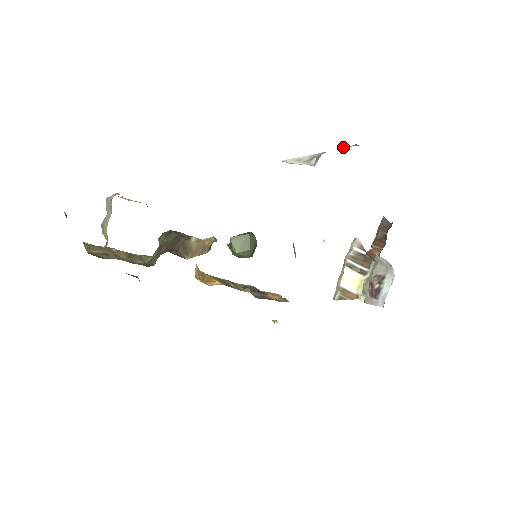
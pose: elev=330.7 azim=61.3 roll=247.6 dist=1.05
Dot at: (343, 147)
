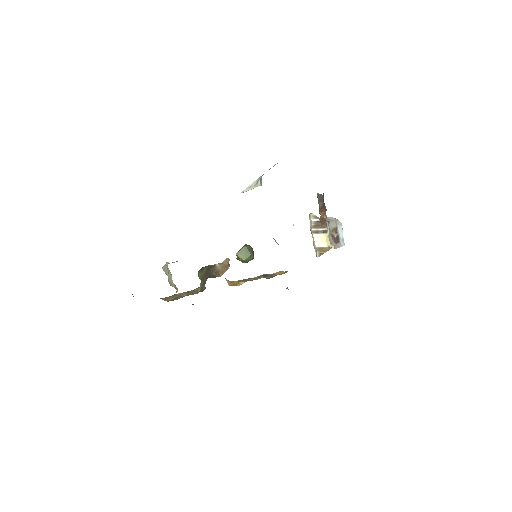
Dot at: occluded
